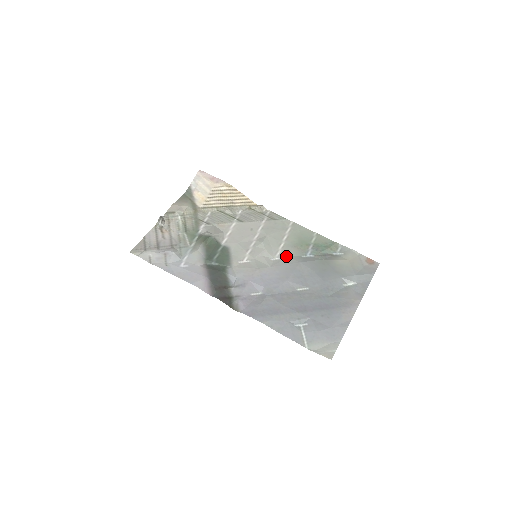
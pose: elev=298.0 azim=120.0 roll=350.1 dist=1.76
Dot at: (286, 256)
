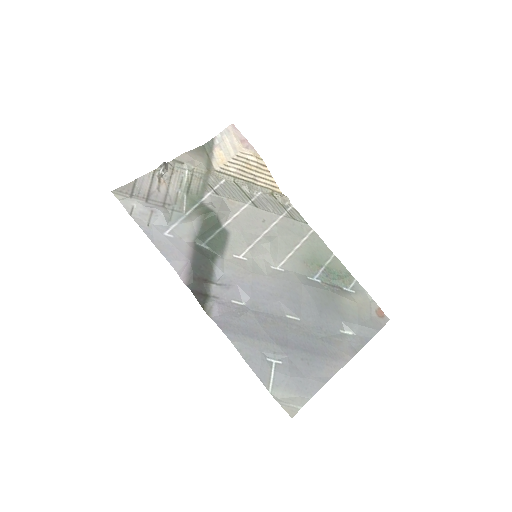
Dot at: (290, 270)
